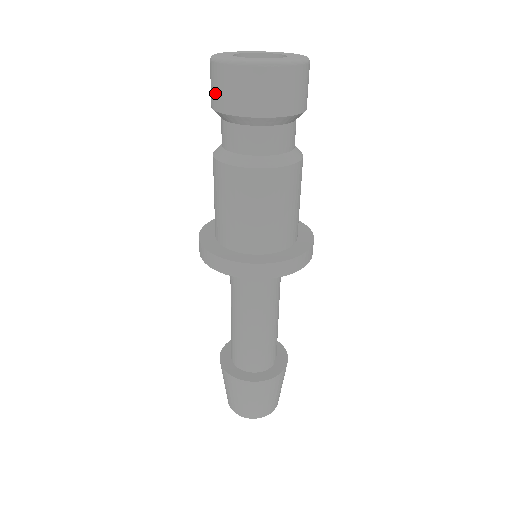
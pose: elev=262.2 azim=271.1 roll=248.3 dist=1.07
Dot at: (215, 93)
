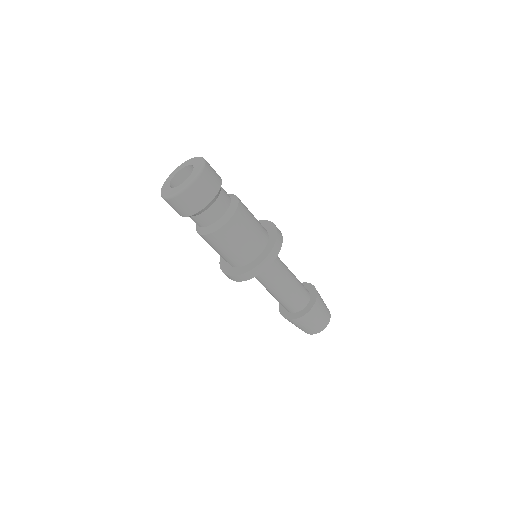
Dot at: (185, 209)
